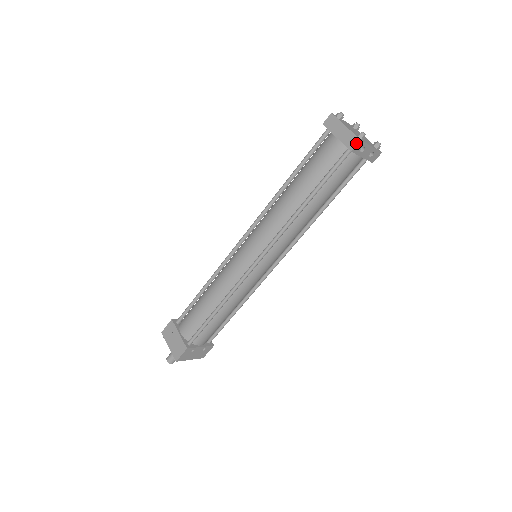
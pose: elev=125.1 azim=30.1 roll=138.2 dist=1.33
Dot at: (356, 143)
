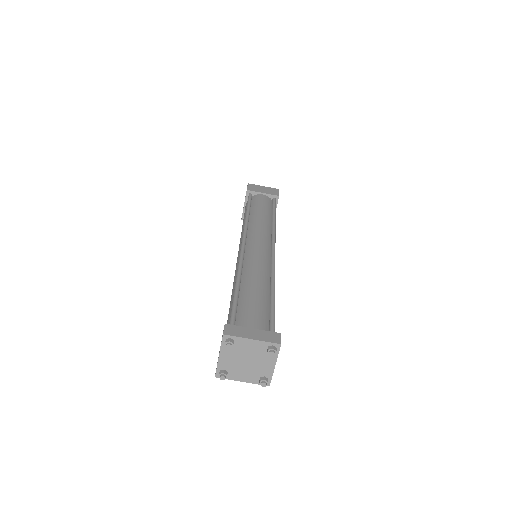
Dot at: (268, 382)
